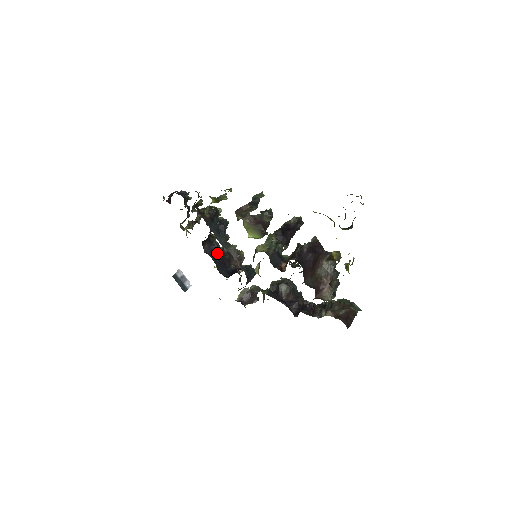
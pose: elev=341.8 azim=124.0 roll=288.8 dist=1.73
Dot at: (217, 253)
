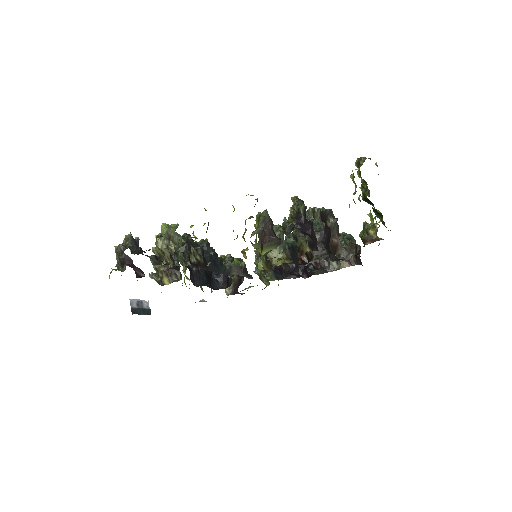
Dot at: (203, 275)
